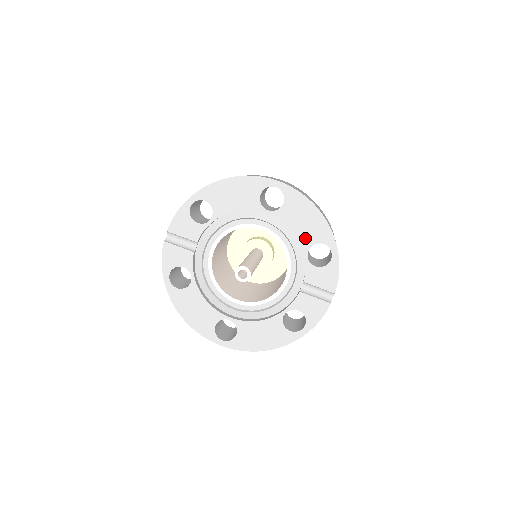
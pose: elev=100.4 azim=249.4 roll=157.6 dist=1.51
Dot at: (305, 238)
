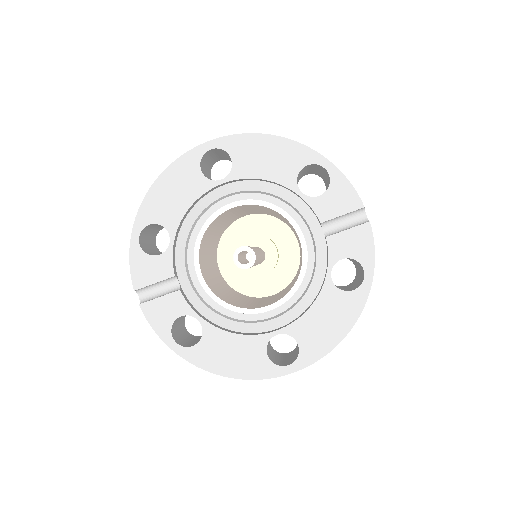
Dot at: (283, 176)
